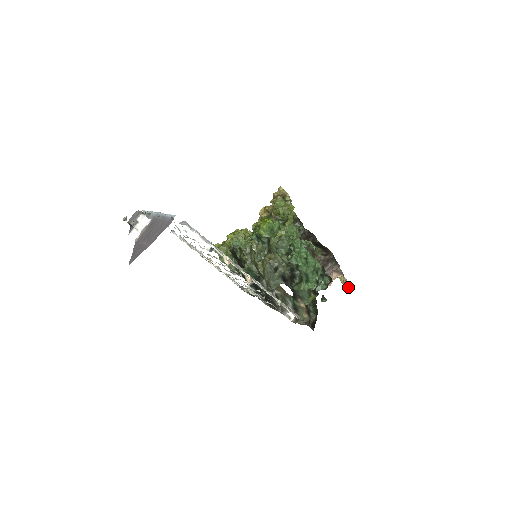
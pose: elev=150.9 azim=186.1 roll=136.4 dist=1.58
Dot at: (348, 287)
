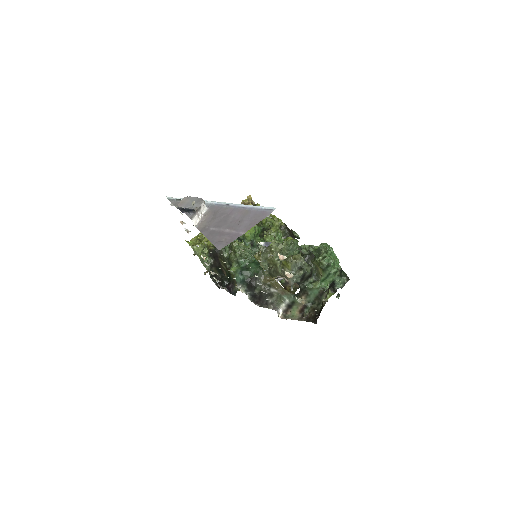
Dot at: occluded
